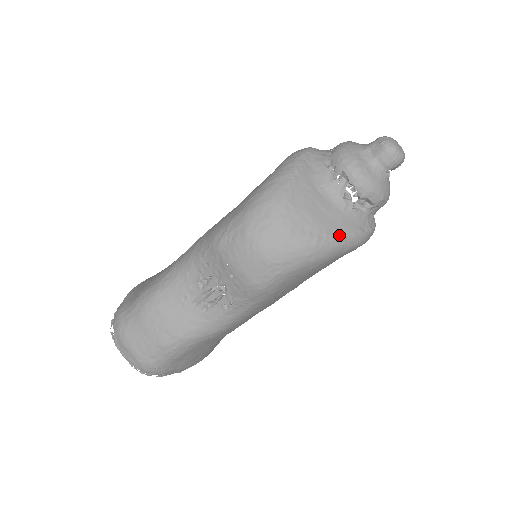
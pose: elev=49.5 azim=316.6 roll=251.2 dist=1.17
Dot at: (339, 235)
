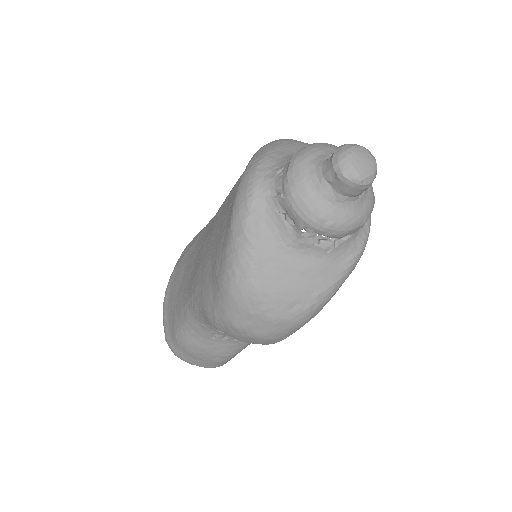
Dot at: (331, 285)
